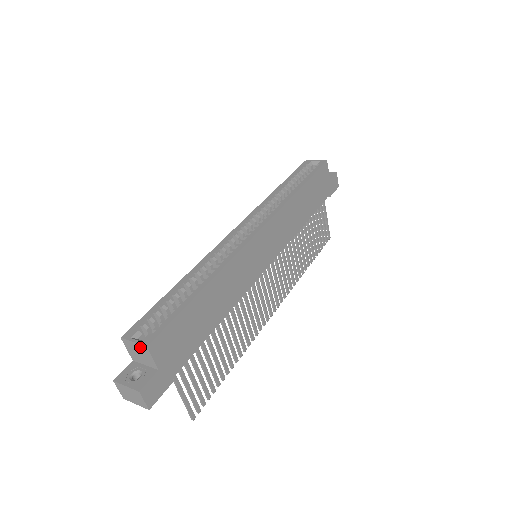
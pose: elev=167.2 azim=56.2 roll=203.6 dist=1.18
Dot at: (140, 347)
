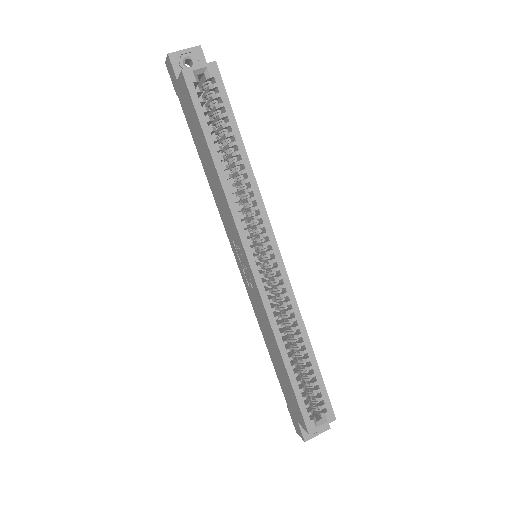
Dot at: (326, 423)
